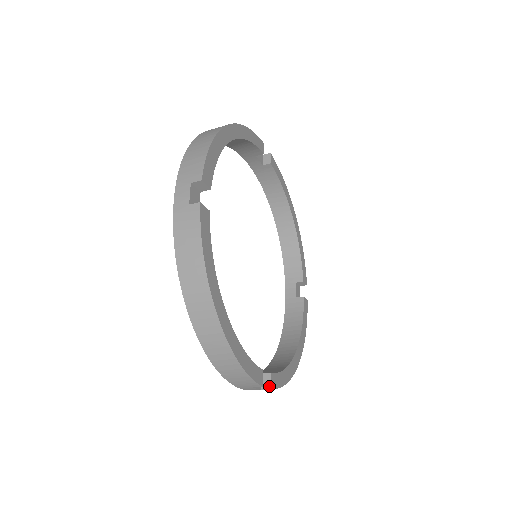
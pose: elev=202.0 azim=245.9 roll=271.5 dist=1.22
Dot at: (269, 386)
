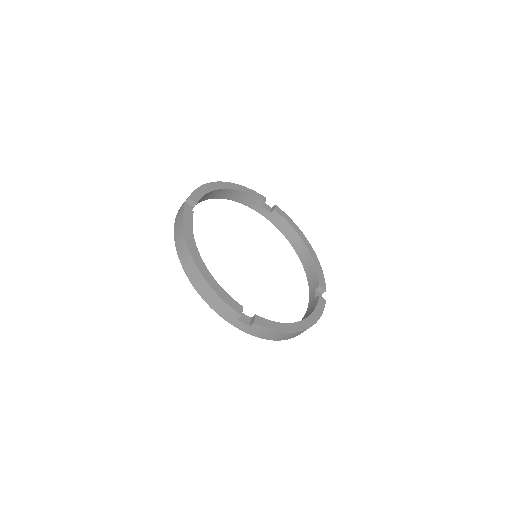
Dot at: (253, 322)
